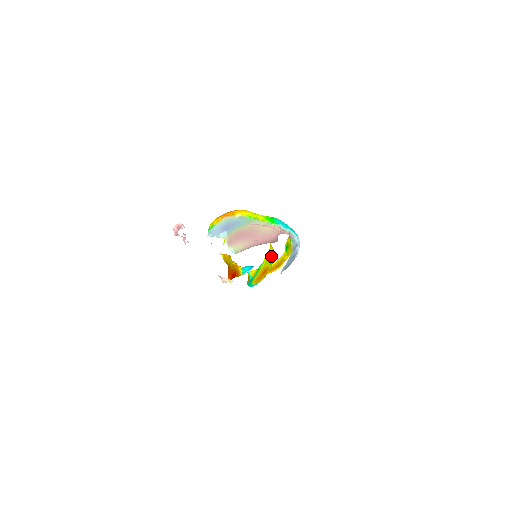
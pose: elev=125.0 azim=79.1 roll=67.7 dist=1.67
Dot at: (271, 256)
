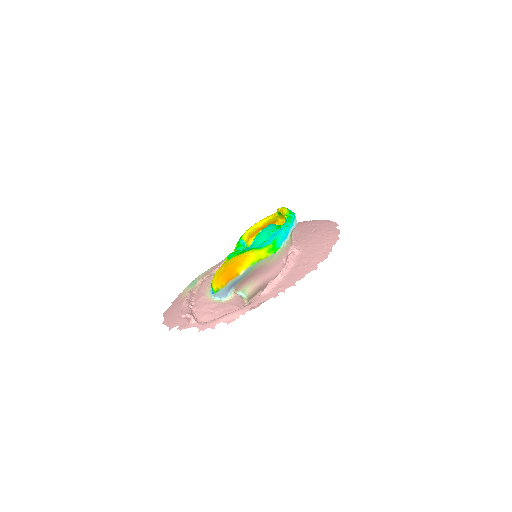
Dot at: occluded
